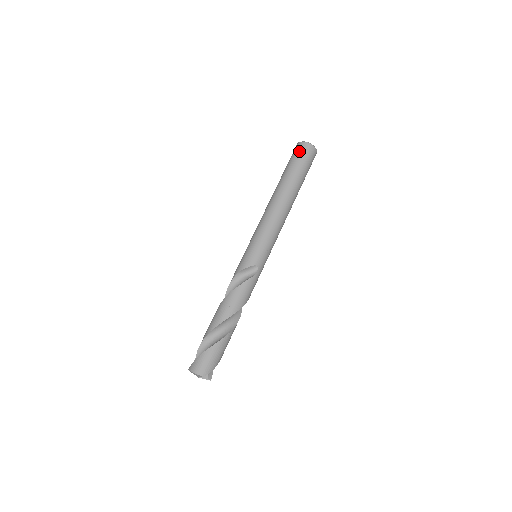
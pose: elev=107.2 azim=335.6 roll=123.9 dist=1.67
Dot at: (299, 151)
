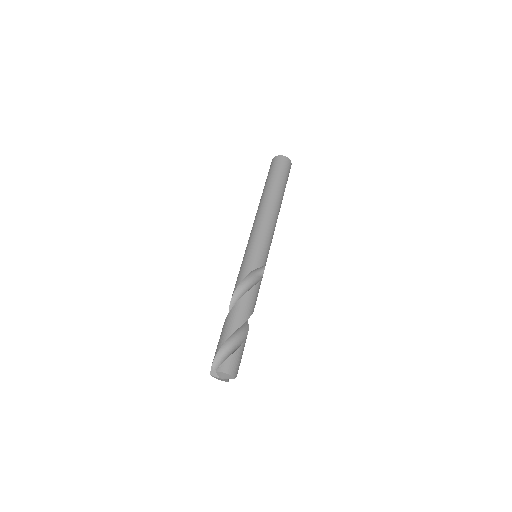
Dot at: (284, 164)
